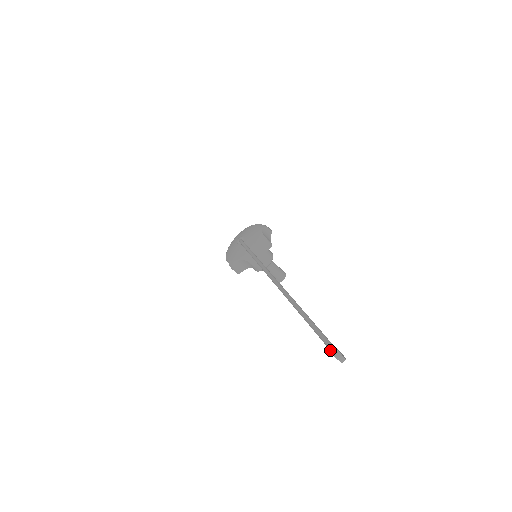
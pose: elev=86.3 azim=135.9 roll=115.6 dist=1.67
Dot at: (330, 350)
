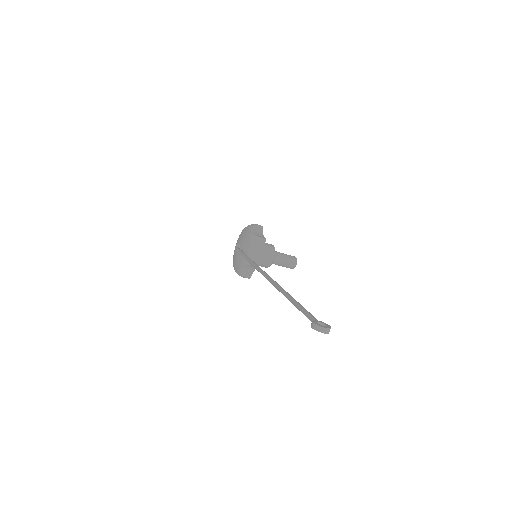
Dot at: (312, 327)
